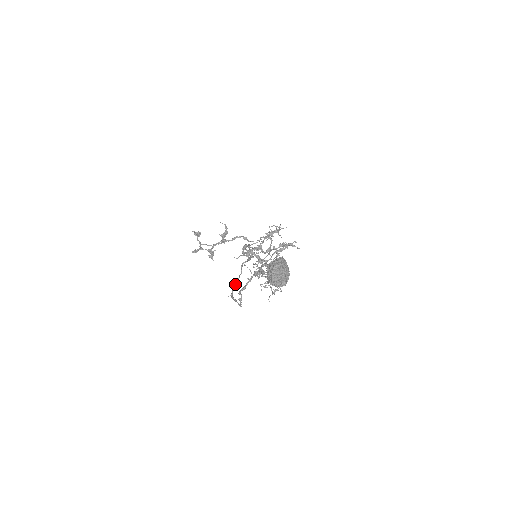
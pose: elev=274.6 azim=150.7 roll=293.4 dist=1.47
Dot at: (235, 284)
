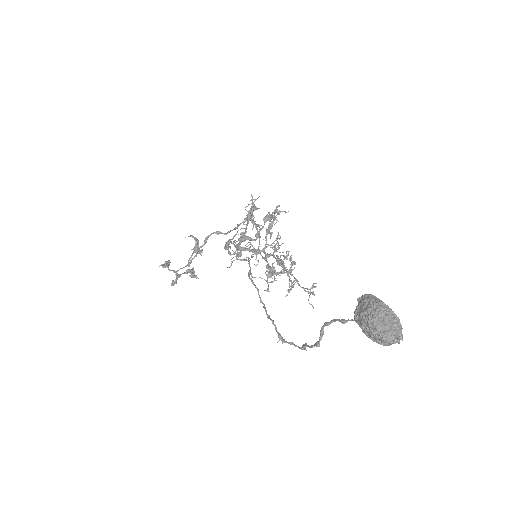
Dot at: (269, 317)
